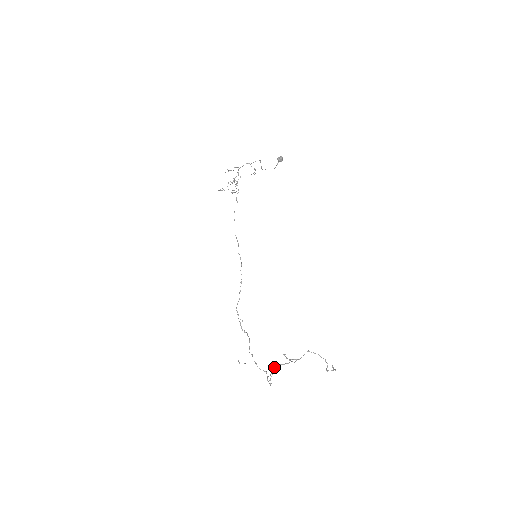
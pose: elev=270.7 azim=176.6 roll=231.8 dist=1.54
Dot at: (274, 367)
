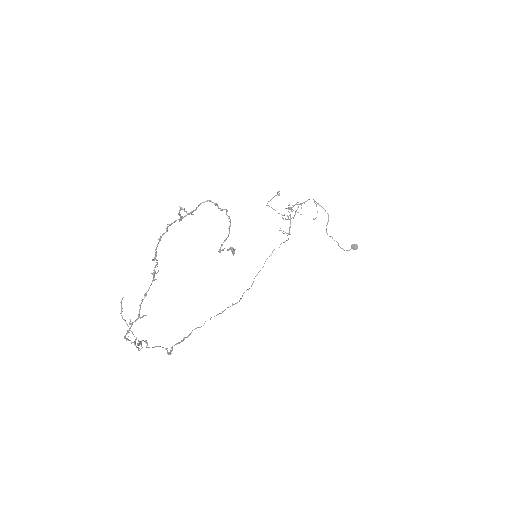
Dot at: (154, 259)
